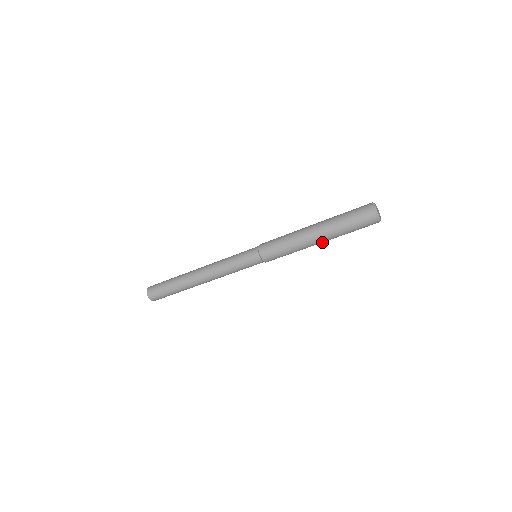
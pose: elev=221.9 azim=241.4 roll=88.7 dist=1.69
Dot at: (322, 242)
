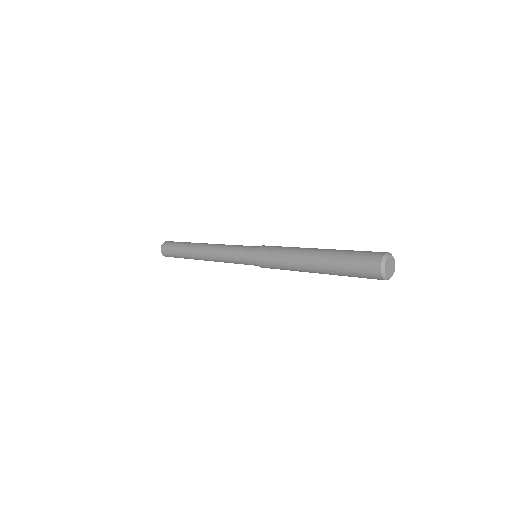
Dot at: occluded
